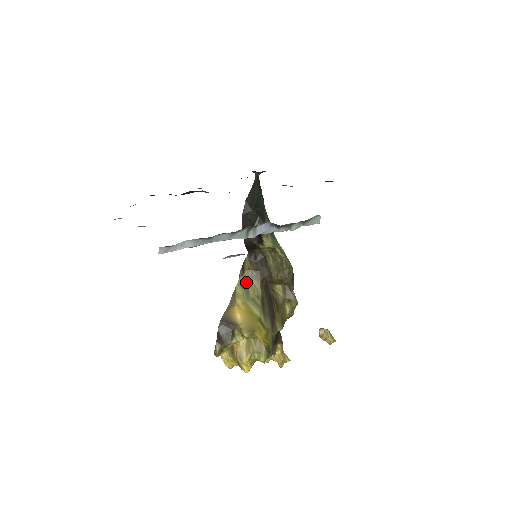
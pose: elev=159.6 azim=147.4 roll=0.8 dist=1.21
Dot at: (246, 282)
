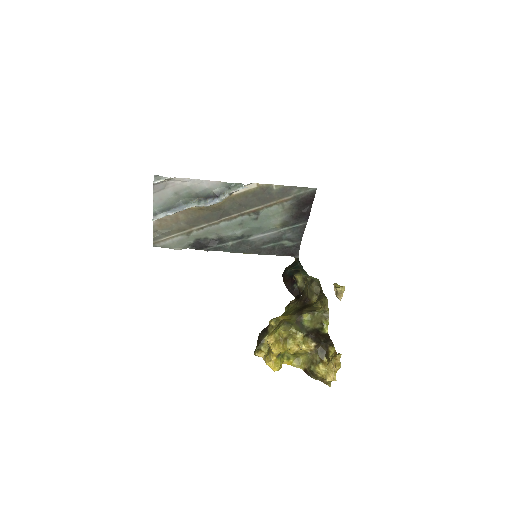
Dot at: (289, 309)
